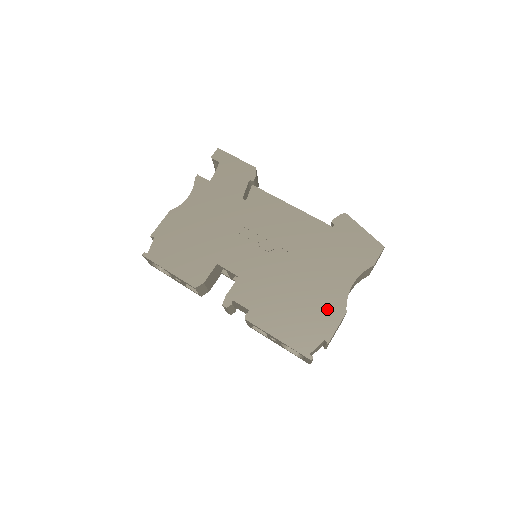
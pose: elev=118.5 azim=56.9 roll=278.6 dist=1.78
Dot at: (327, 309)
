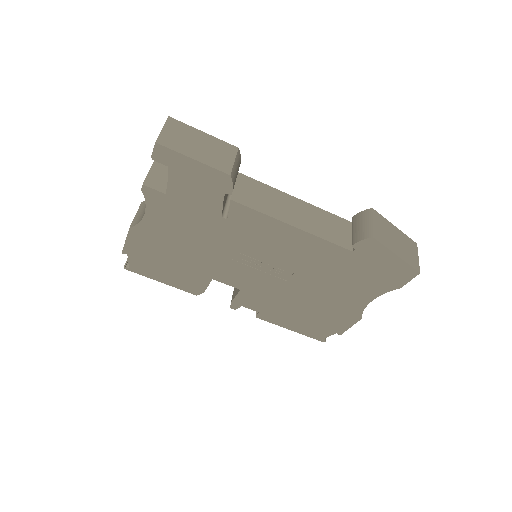
Dot at: (341, 316)
